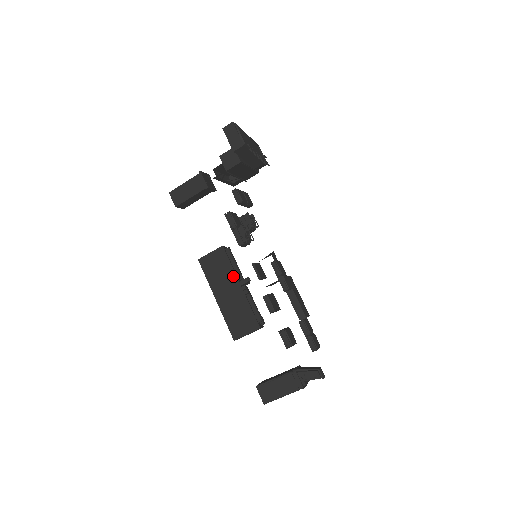
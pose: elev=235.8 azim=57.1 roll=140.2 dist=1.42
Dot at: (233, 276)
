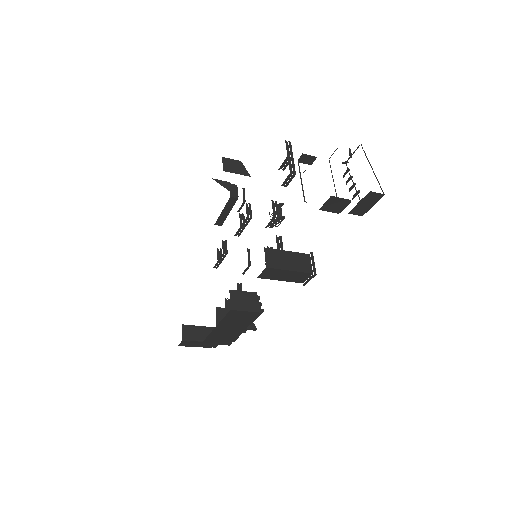
Dot at: (246, 325)
